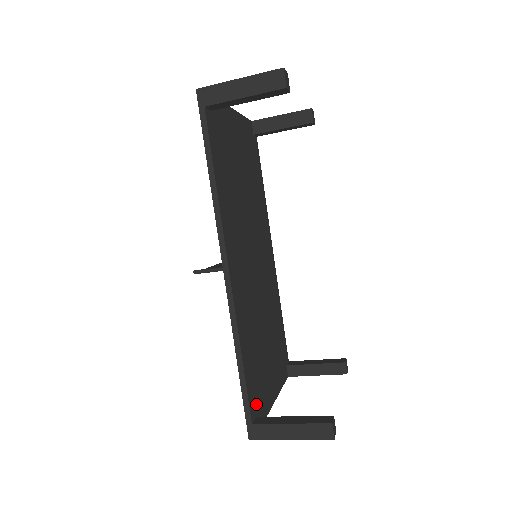
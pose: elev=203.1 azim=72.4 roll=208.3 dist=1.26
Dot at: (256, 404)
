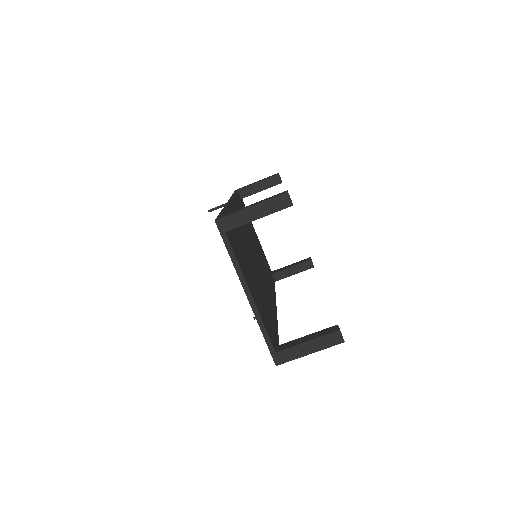
Dot at: (229, 233)
